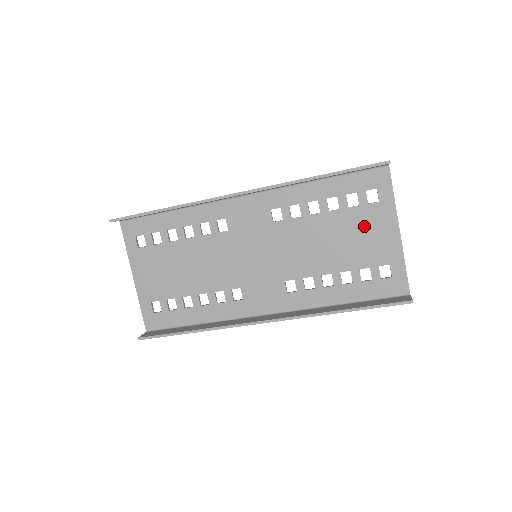
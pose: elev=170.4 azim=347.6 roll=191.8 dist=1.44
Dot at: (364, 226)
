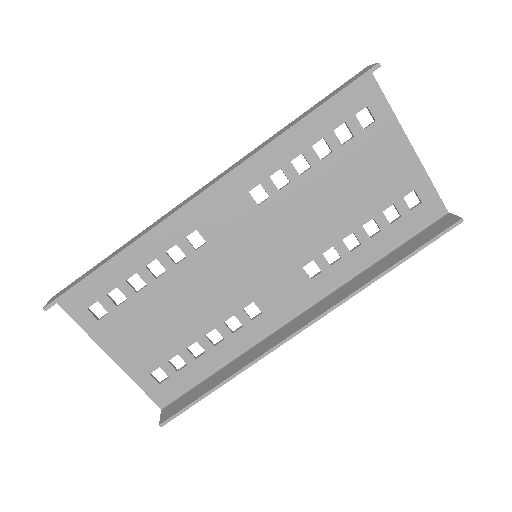
Dot at: (369, 159)
